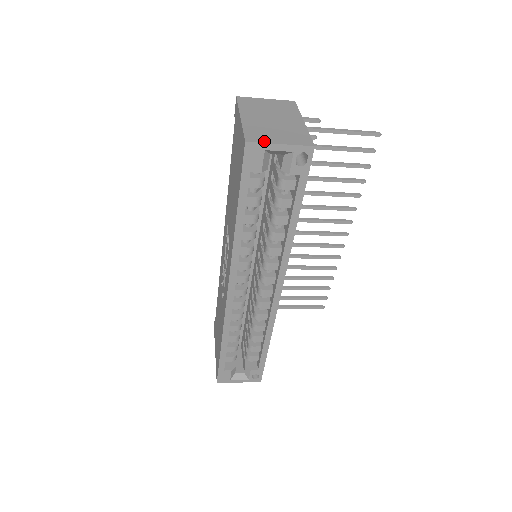
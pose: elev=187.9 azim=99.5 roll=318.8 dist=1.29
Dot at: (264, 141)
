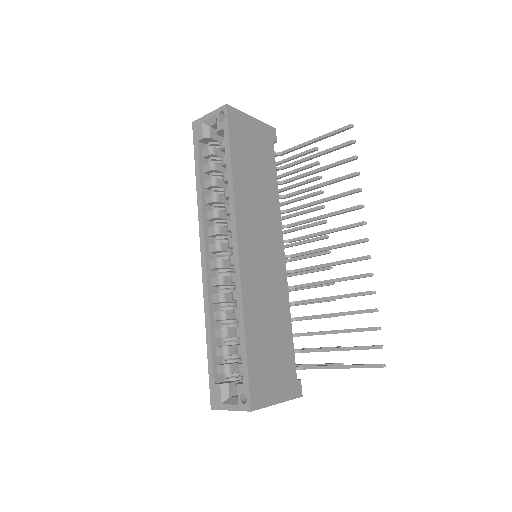
Dot at: (203, 118)
